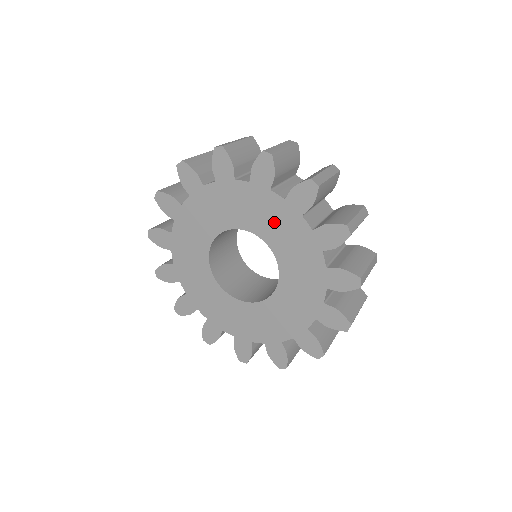
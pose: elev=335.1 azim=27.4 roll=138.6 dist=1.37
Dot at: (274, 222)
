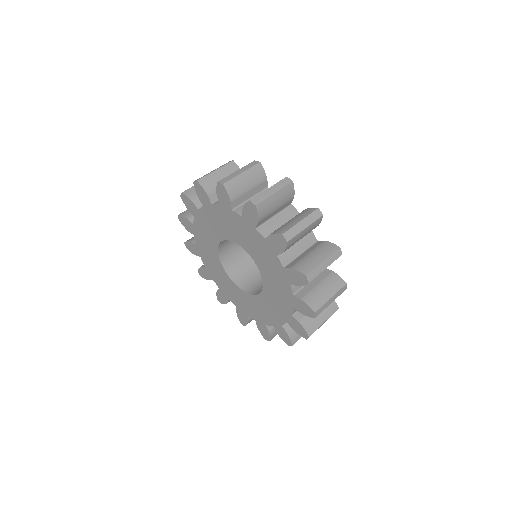
Dot at: (259, 250)
